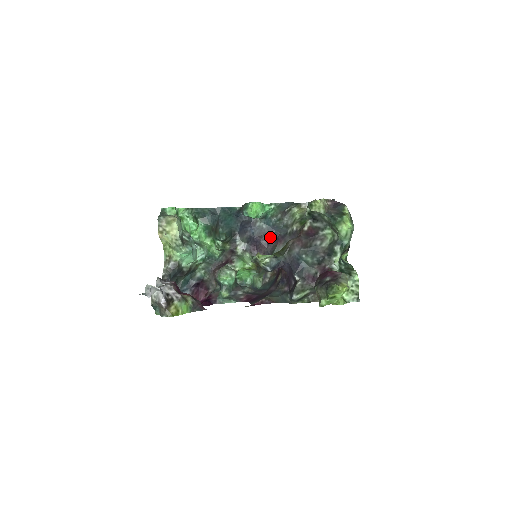
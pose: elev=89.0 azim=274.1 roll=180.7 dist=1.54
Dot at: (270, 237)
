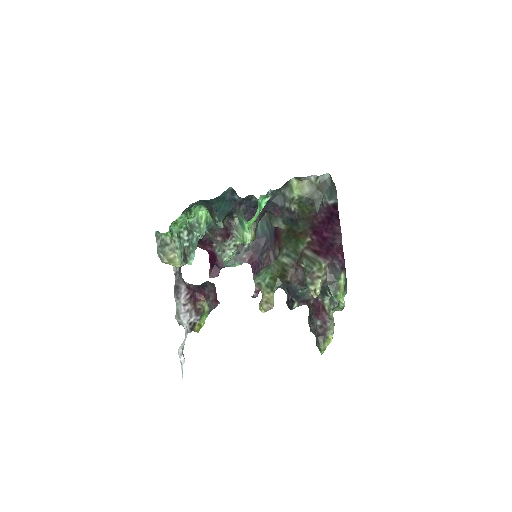
Dot at: (267, 205)
